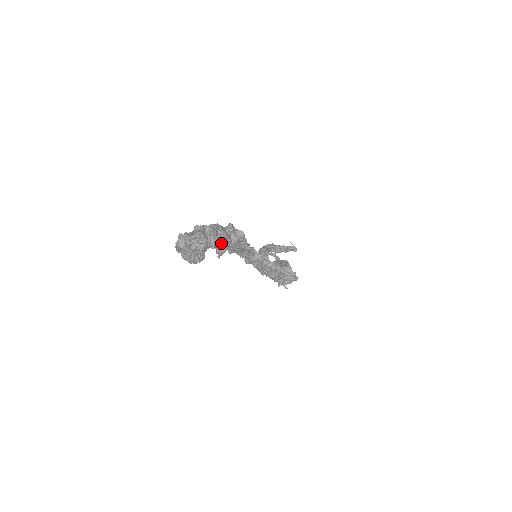
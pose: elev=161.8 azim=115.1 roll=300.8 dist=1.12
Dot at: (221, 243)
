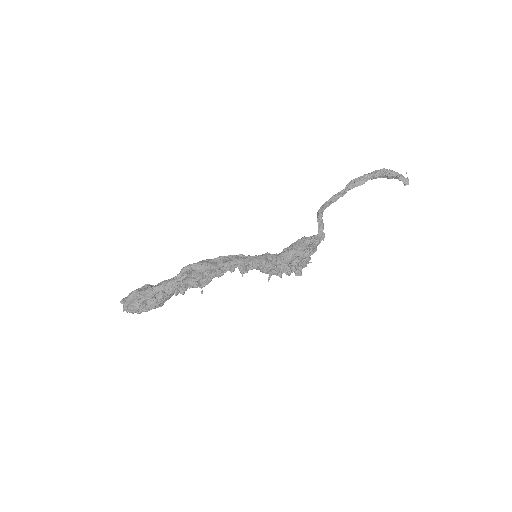
Dot at: (155, 303)
